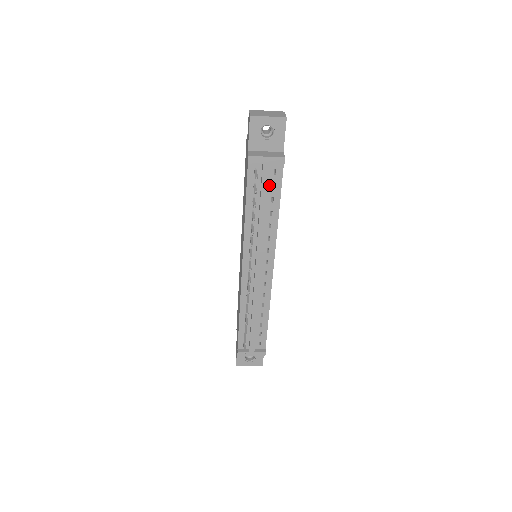
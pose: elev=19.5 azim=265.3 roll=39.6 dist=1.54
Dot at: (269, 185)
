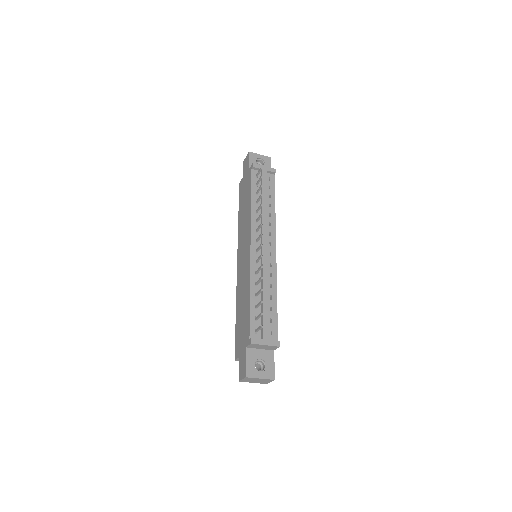
Dot at: (266, 186)
